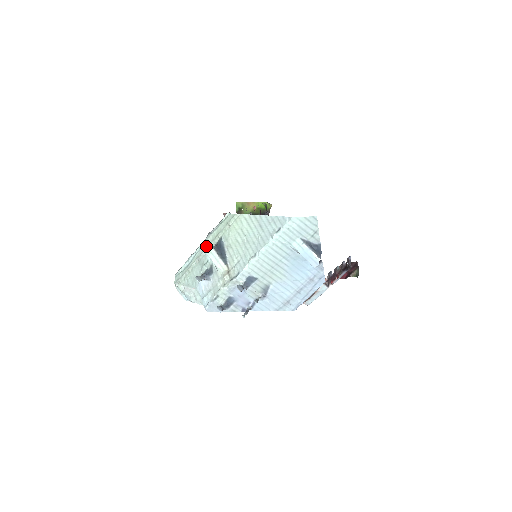
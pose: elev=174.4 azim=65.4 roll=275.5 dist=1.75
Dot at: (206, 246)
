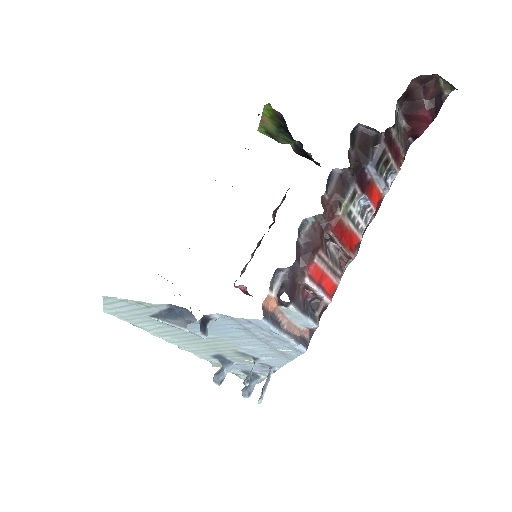
Dot at: occluded
